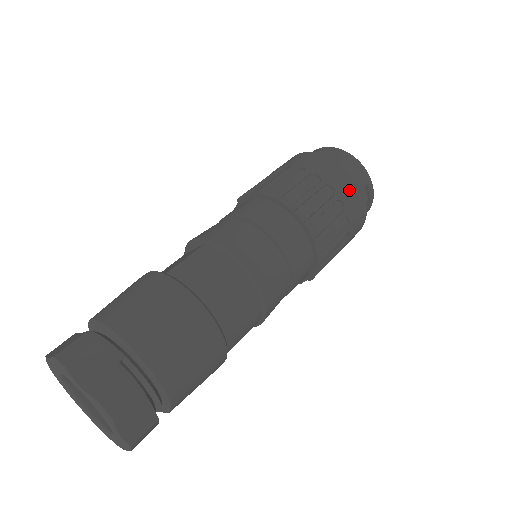
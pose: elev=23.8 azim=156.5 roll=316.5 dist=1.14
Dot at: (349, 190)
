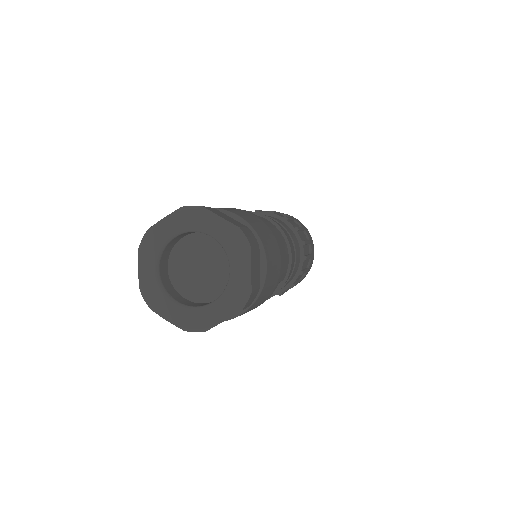
Dot at: (306, 230)
